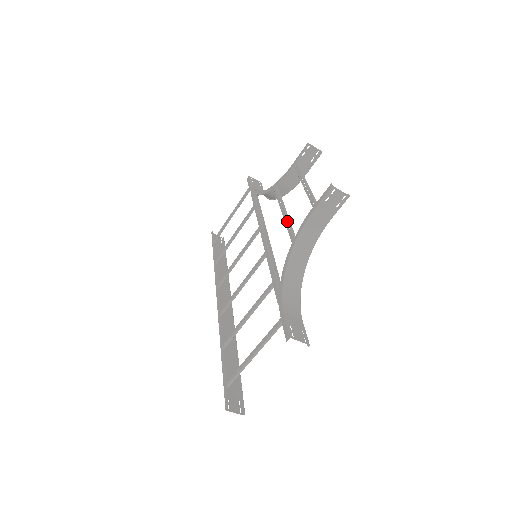
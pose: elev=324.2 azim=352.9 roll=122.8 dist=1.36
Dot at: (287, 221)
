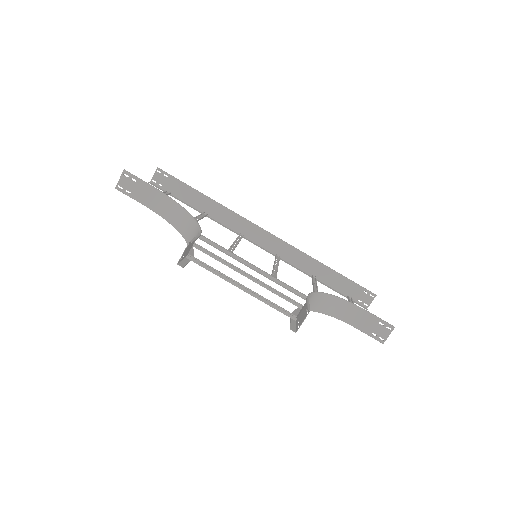
Dot at: occluded
